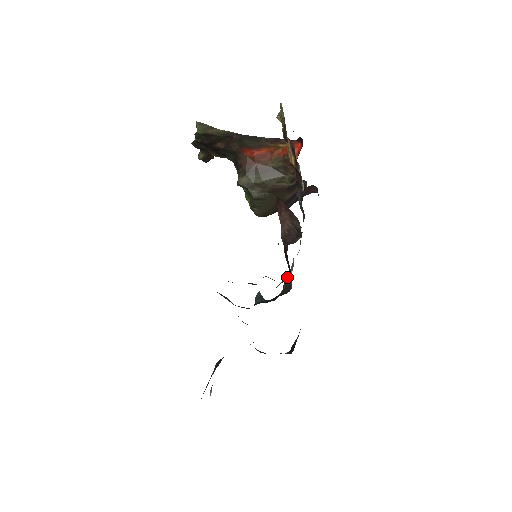
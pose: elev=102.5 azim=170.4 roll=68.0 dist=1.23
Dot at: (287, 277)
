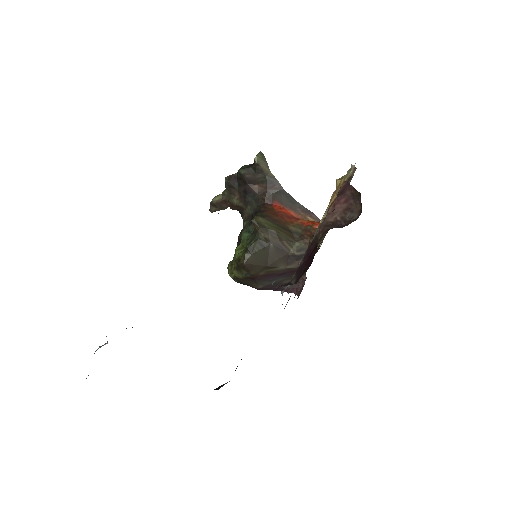
Dot at: (284, 284)
